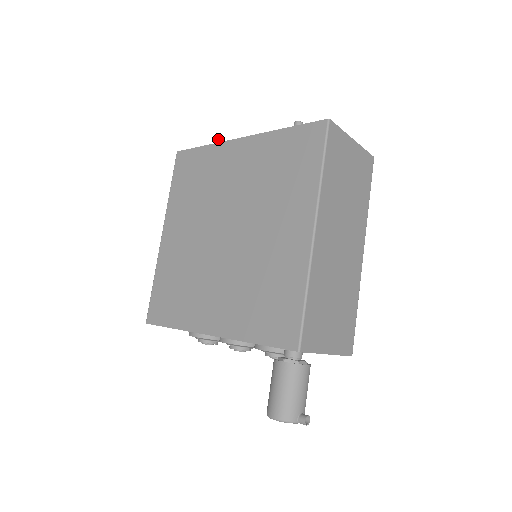
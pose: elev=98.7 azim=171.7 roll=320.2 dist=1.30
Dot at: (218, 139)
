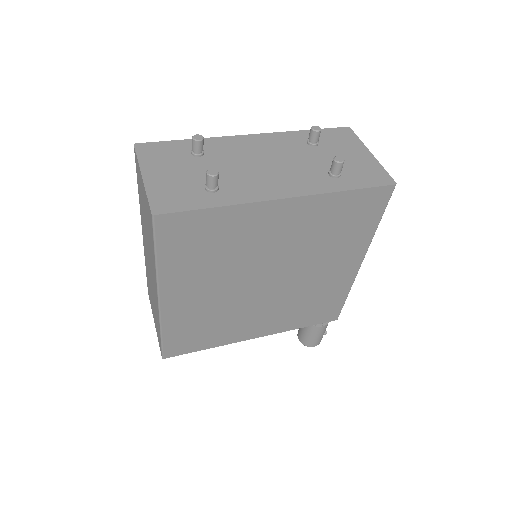
Dot at: (214, 177)
